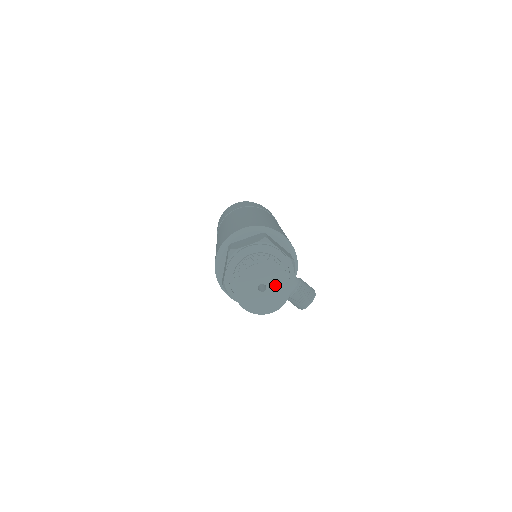
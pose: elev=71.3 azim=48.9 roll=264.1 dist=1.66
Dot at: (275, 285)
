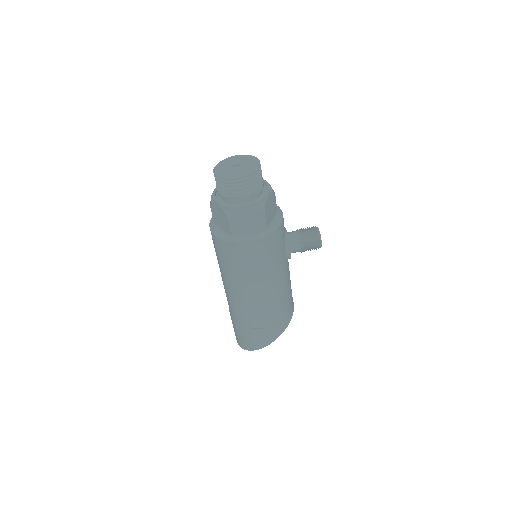
Dot at: (242, 161)
